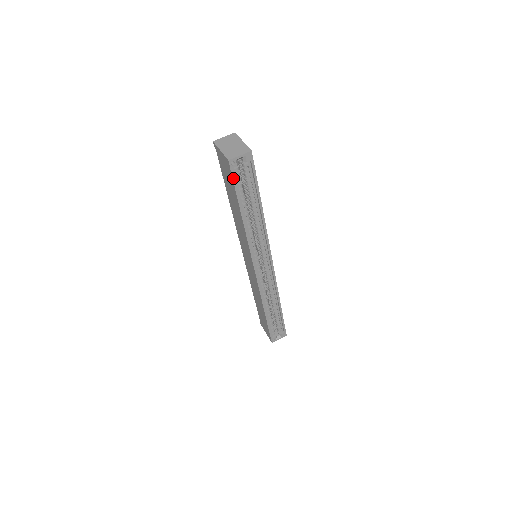
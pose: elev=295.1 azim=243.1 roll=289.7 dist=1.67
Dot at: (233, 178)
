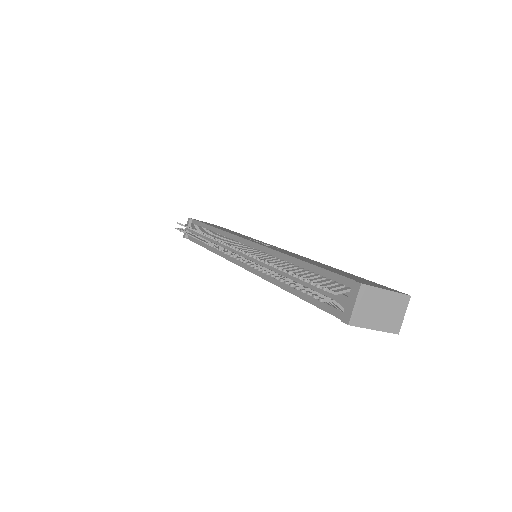
Dot at: occluded
